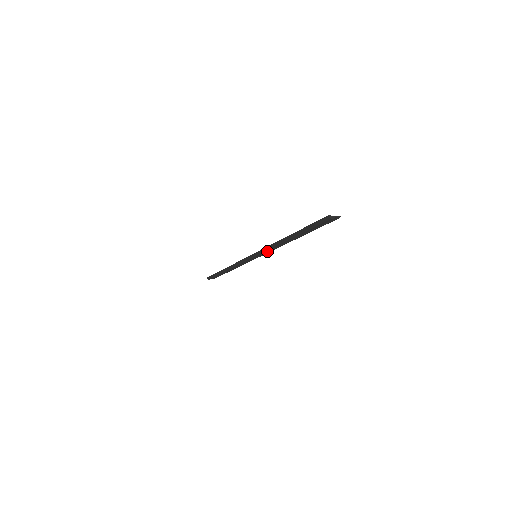
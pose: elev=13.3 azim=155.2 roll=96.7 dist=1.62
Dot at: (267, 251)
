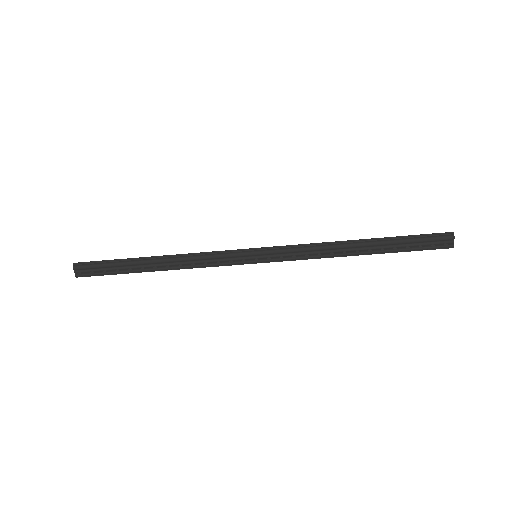
Dot at: (288, 255)
